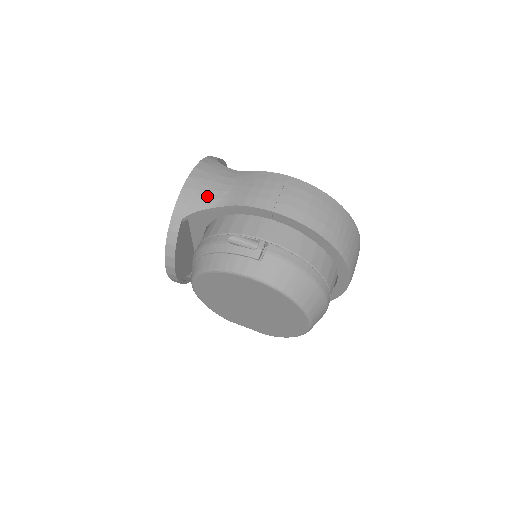
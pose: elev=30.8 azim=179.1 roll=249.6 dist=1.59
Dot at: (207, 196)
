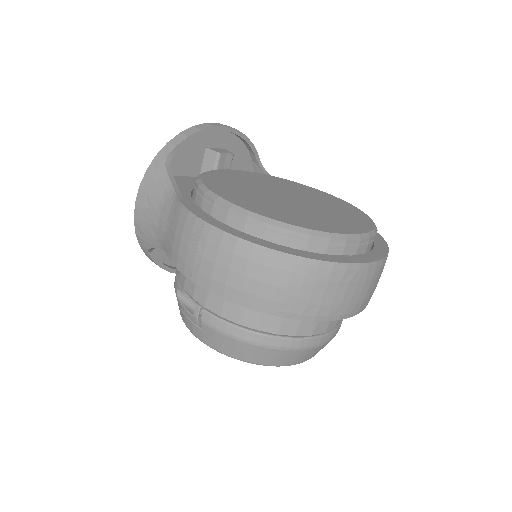
Dot at: (152, 232)
